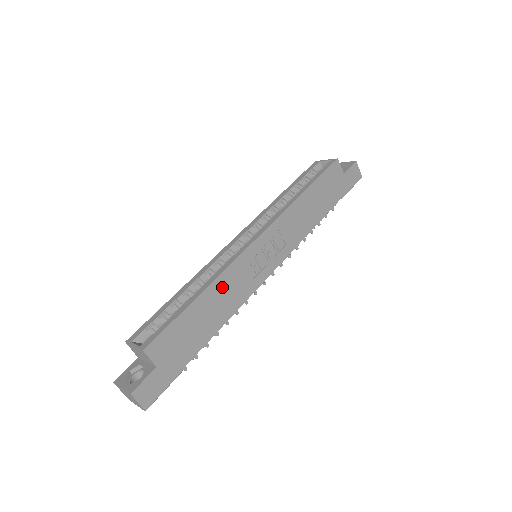
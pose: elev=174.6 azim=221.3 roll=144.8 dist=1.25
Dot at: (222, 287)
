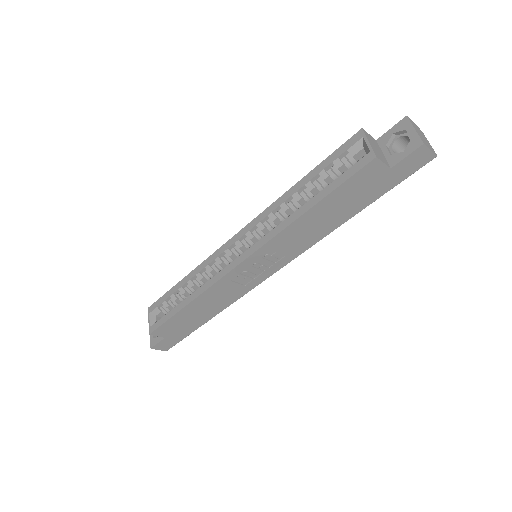
Dot at: (209, 297)
